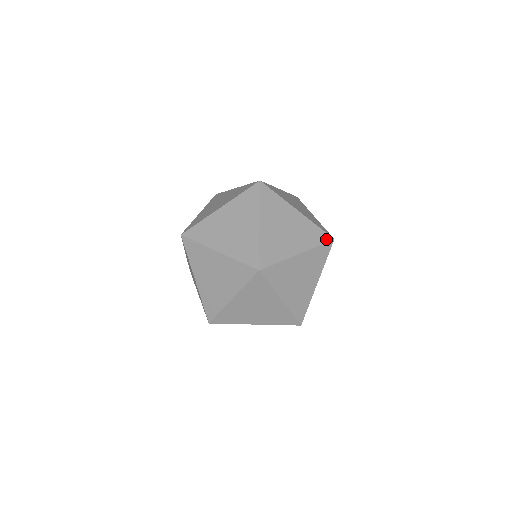
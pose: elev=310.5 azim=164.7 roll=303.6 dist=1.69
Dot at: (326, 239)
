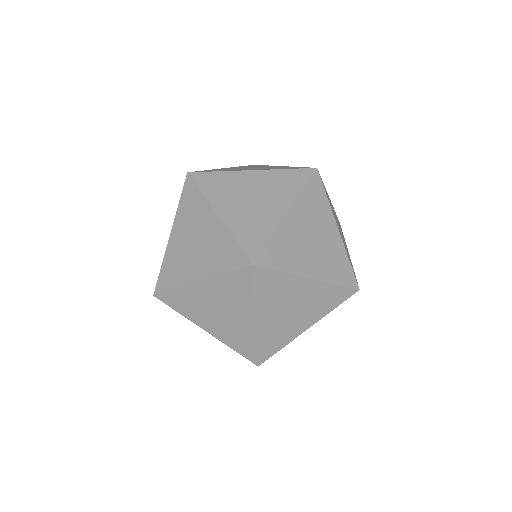
Dot at: (307, 175)
